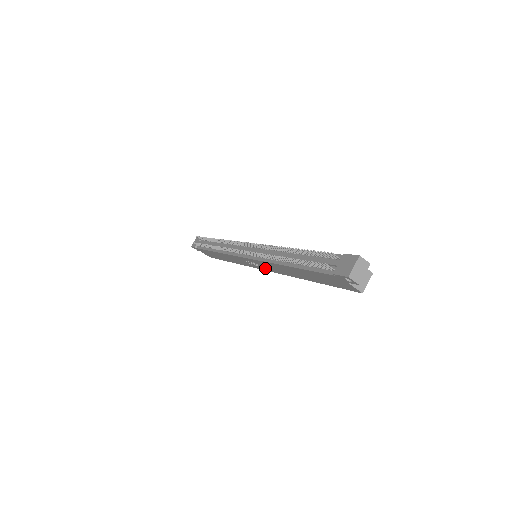
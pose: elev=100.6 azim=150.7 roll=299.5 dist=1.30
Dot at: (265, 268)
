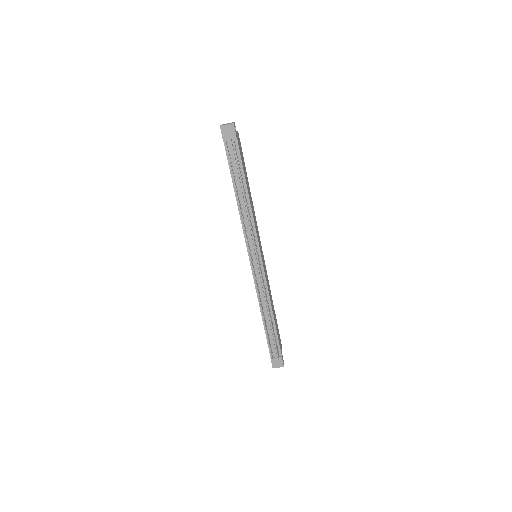
Dot at: occluded
